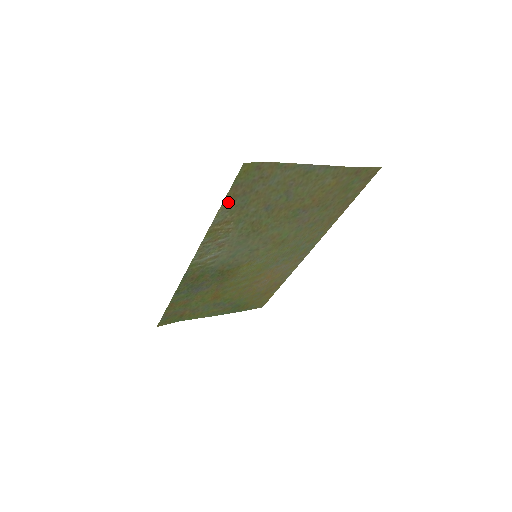
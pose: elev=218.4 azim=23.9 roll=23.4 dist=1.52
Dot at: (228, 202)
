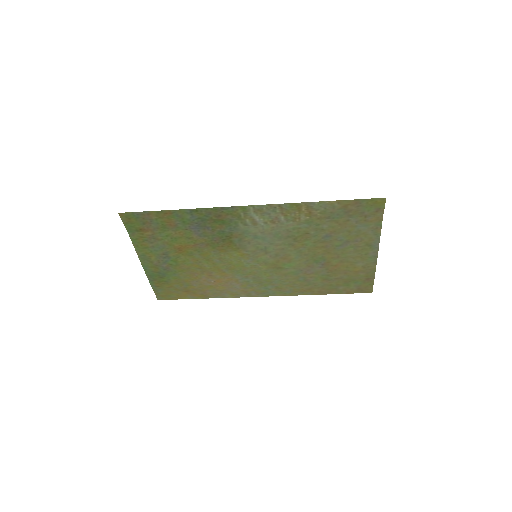
Dot at: (338, 204)
